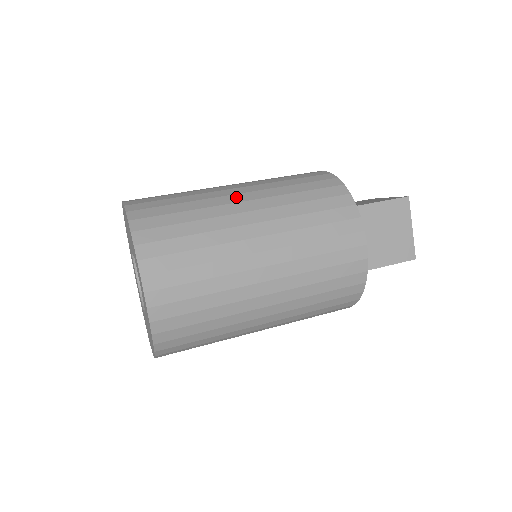
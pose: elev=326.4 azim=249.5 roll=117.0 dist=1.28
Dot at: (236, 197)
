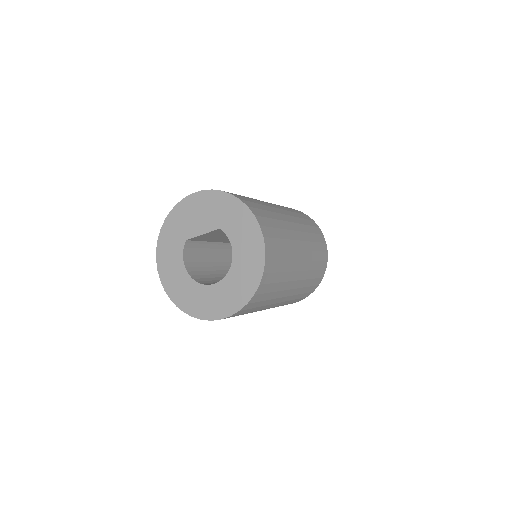
Dot at: occluded
